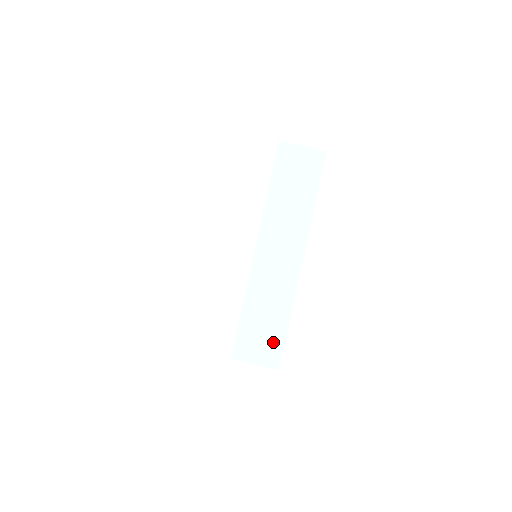
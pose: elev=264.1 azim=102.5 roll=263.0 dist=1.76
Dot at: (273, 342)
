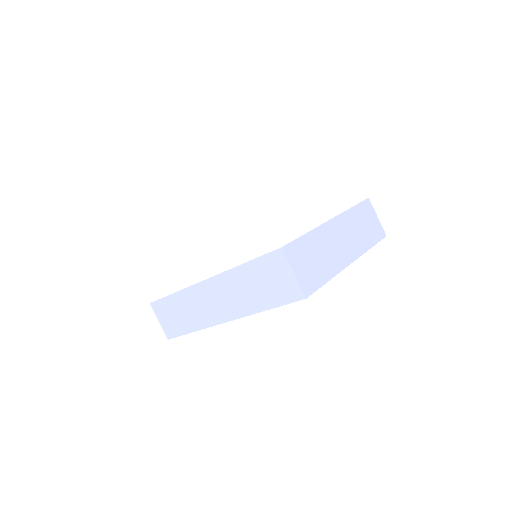
Dot at: (175, 327)
